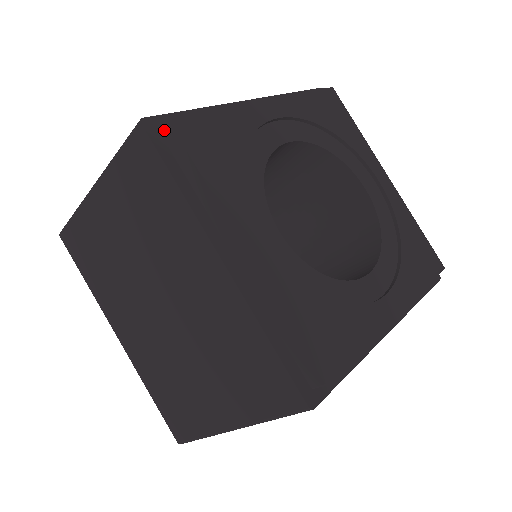
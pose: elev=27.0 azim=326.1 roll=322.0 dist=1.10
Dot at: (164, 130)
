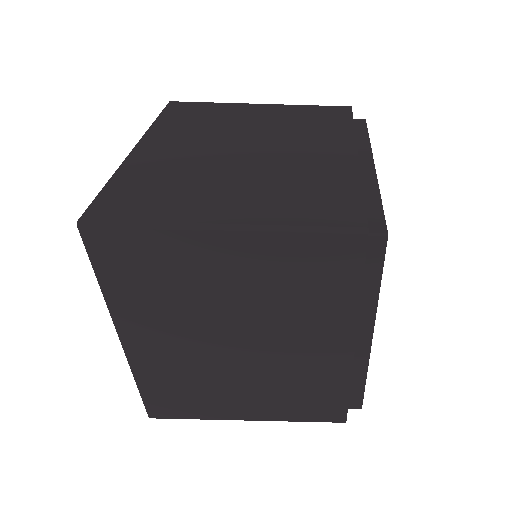
Dot at: (374, 240)
